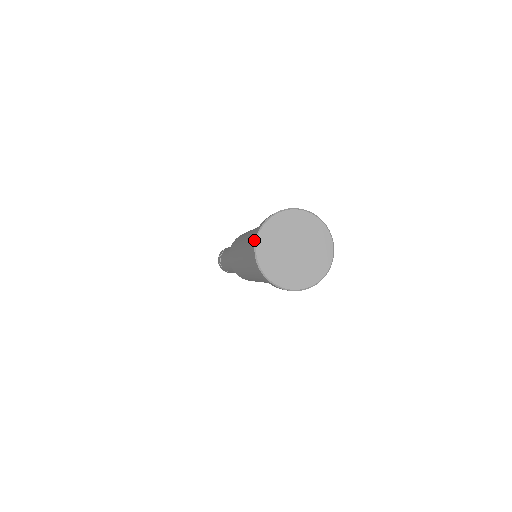
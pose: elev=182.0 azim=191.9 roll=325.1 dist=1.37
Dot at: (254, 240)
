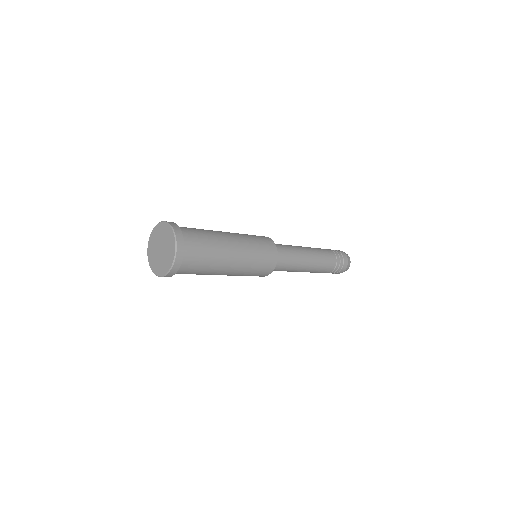
Dot at: occluded
